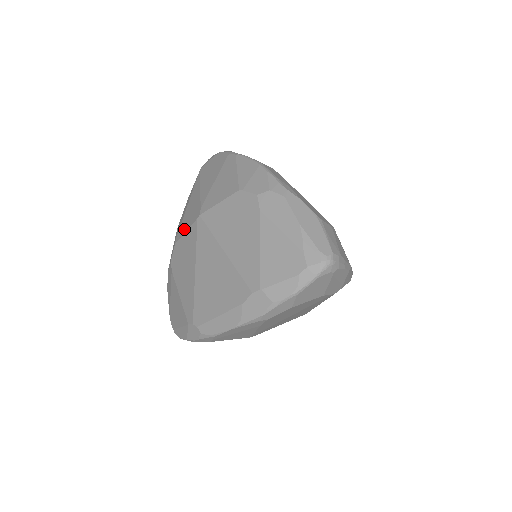
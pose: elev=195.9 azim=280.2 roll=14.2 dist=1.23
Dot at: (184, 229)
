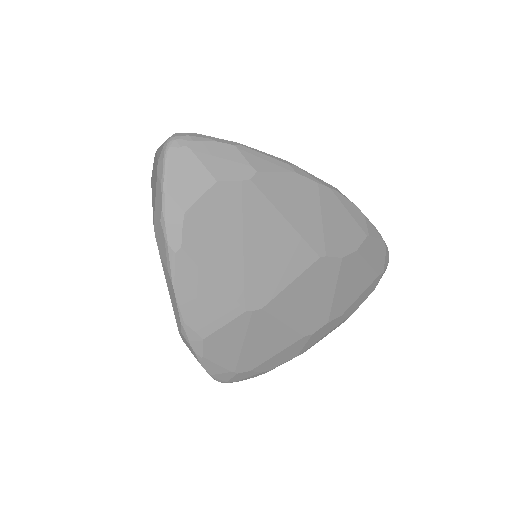
Dot at: occluded
